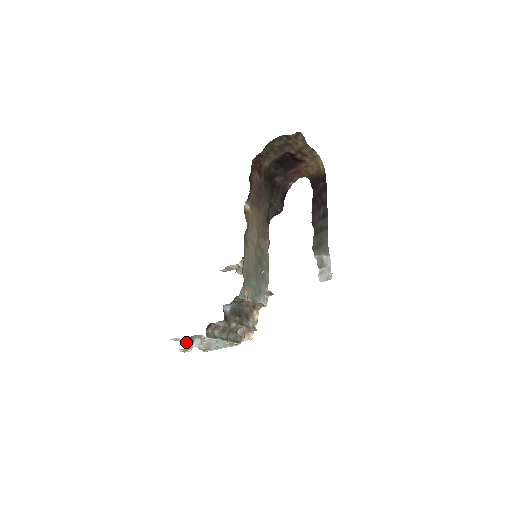
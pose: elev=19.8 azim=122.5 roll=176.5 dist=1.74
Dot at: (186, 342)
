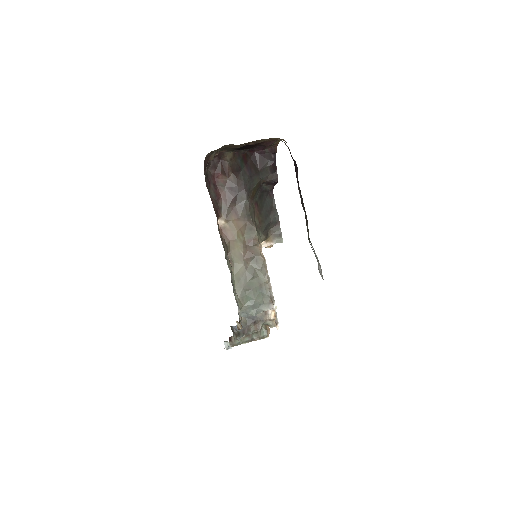
Dot at: occluded
